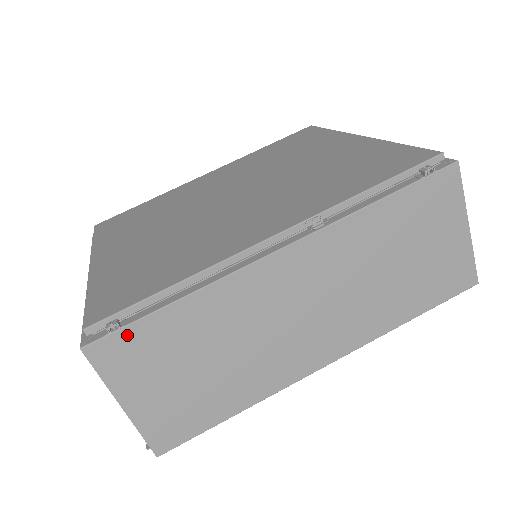
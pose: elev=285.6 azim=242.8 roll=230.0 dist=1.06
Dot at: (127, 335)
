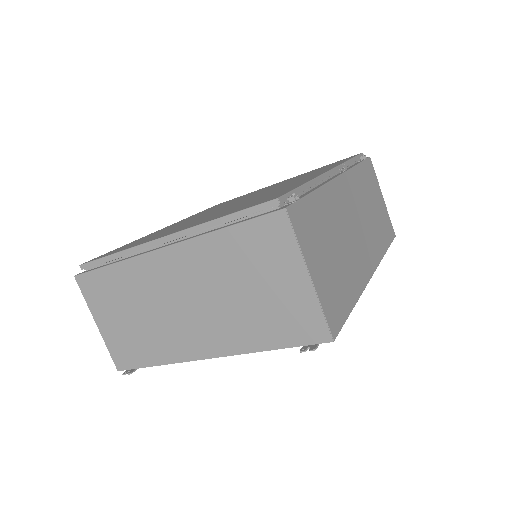
Dot at: (302, 207)
